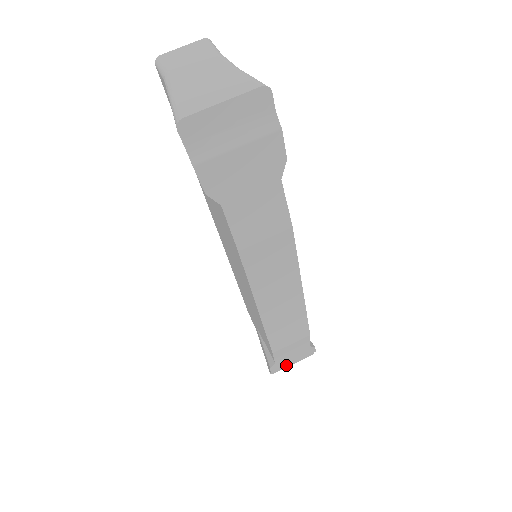
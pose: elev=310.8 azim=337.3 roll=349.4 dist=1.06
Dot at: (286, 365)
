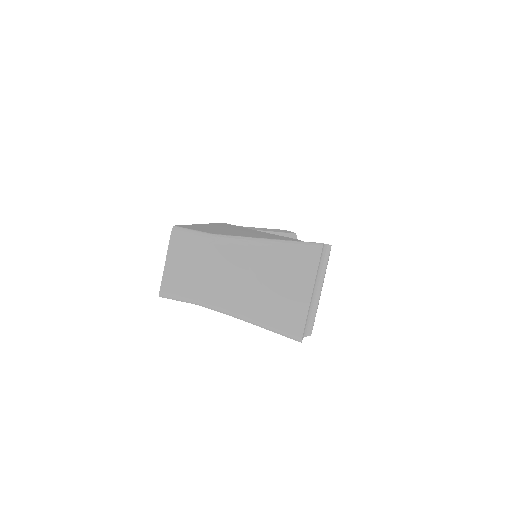
Dot at: occluded
